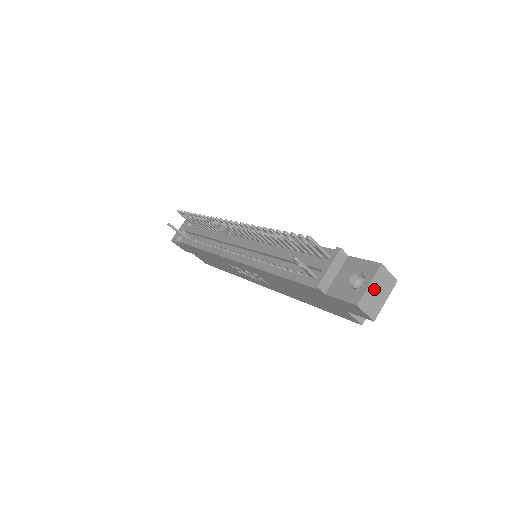
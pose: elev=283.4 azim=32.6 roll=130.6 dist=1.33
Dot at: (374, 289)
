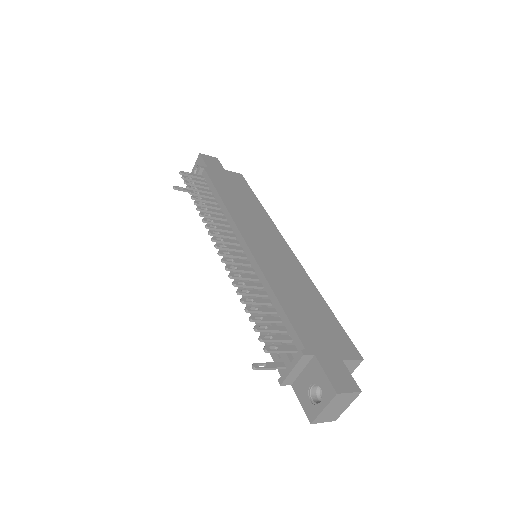
Dot at: (330, 408)
